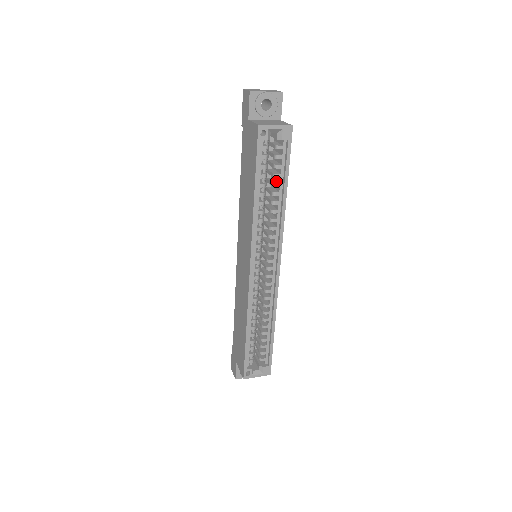
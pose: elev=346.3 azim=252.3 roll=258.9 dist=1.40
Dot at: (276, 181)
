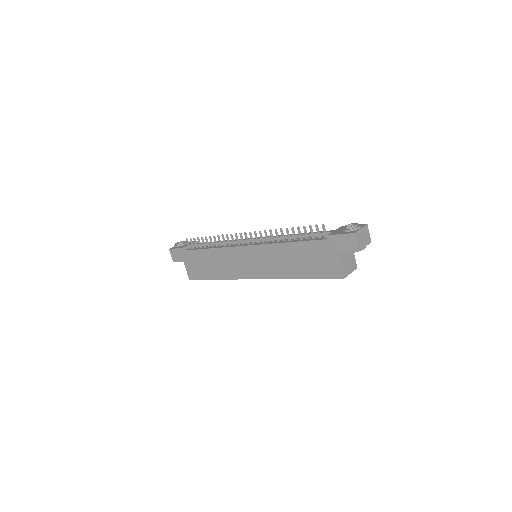
Dot at: occluded
